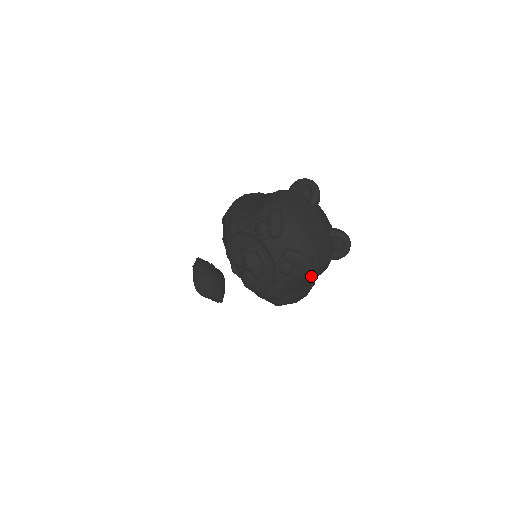
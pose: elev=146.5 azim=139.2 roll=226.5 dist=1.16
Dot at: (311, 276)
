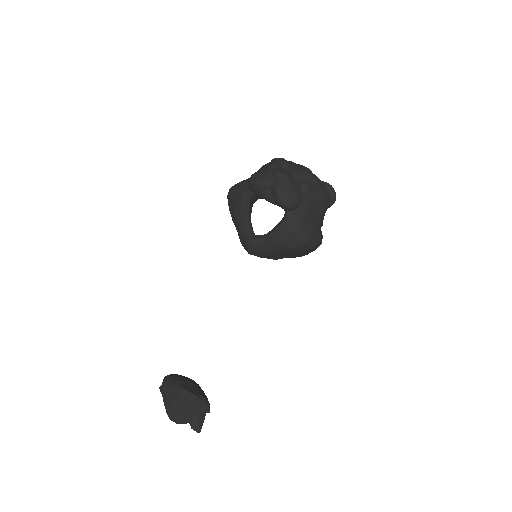
Dot at: (323, 201)
